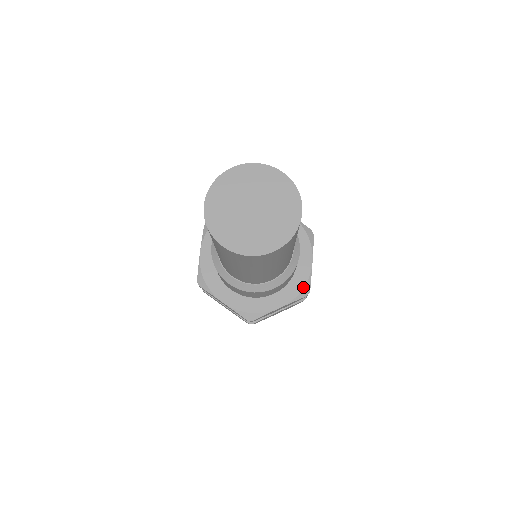
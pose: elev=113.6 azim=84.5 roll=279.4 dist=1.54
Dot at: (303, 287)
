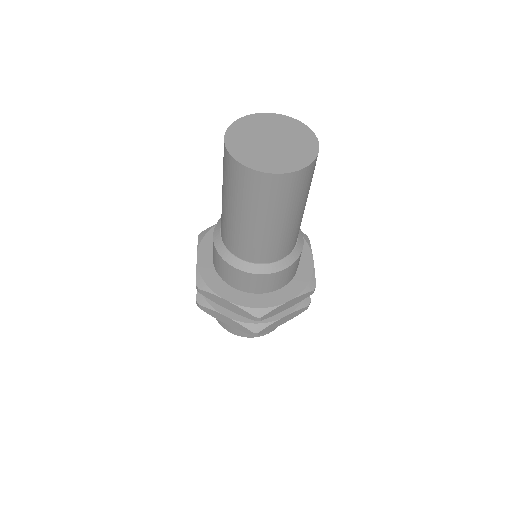
Dot at: (260, 307)
